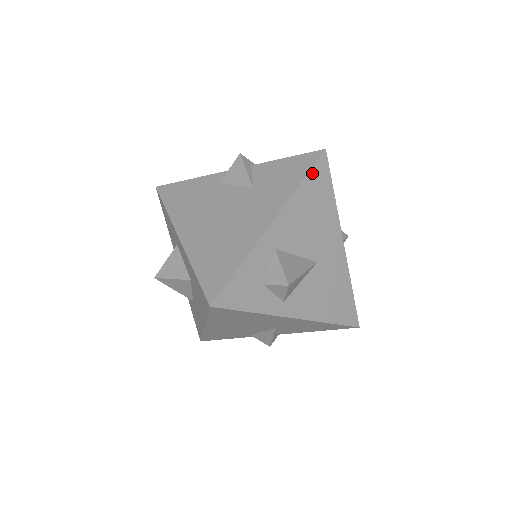
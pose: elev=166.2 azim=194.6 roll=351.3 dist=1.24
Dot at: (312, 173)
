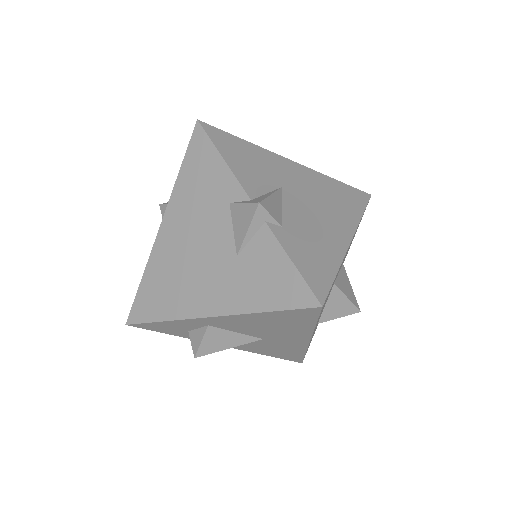
Dot at: (286, 312)
